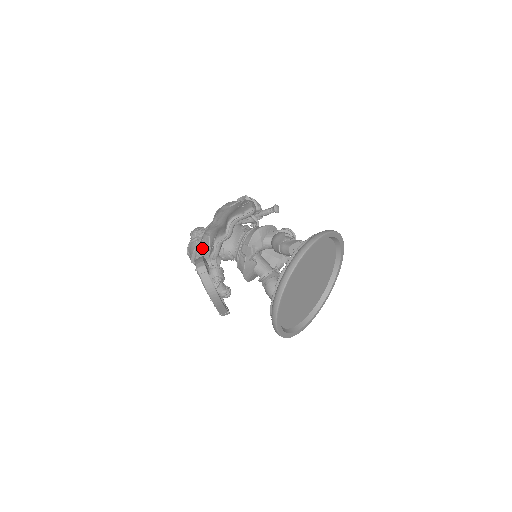
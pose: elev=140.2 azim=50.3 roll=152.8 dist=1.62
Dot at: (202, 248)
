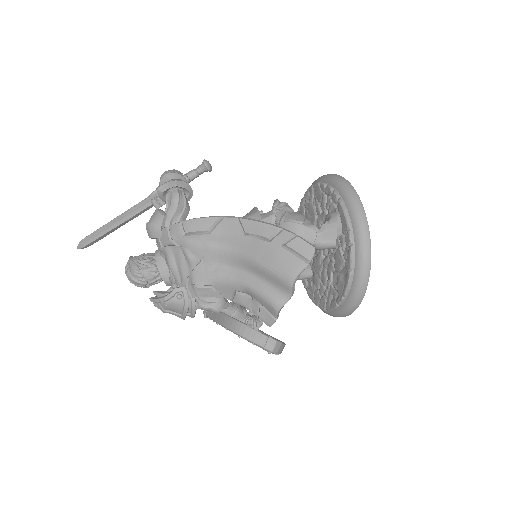
Dot at: (192, 298)
